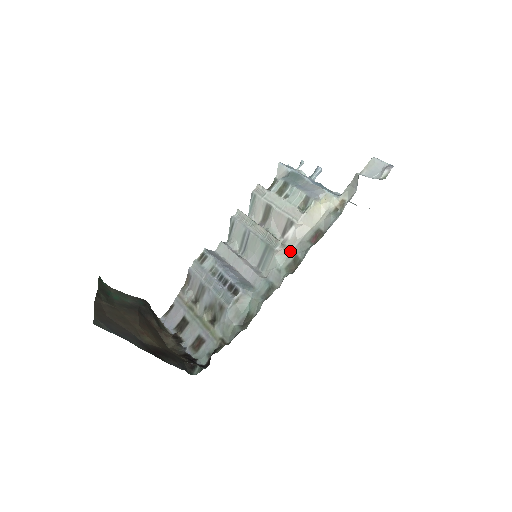
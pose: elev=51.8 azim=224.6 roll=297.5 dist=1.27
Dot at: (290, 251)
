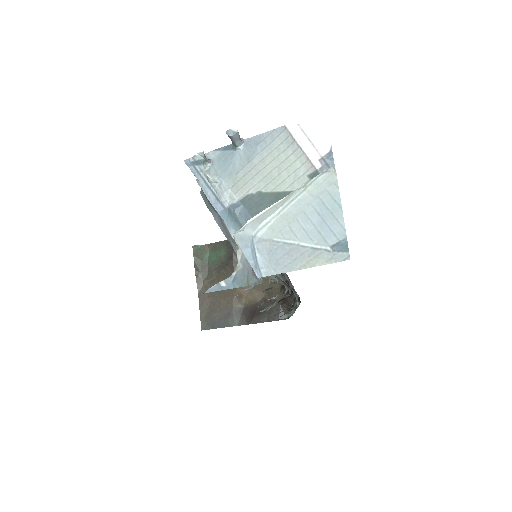
Dot at: occluded
